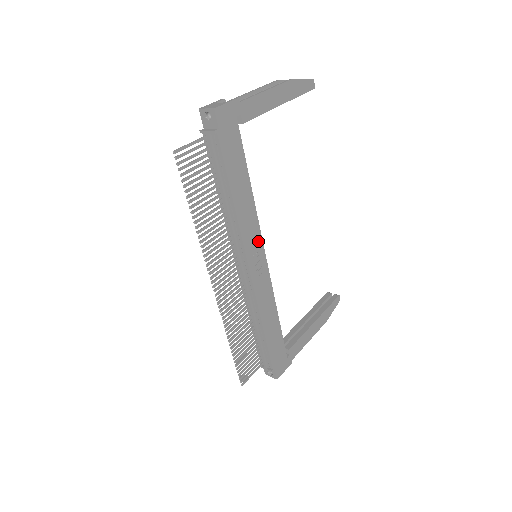
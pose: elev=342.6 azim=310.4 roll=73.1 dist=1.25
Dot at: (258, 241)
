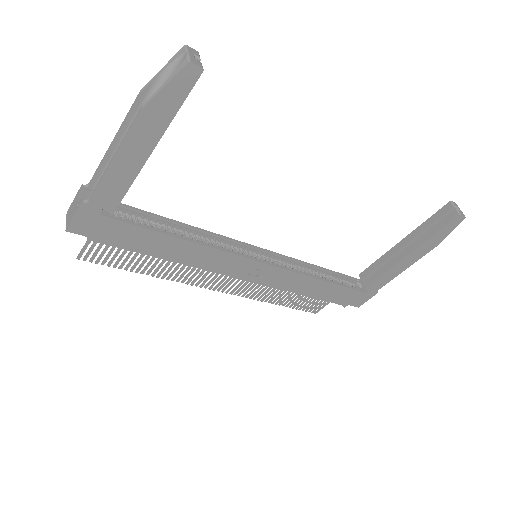
Dot at: (237, 260)
